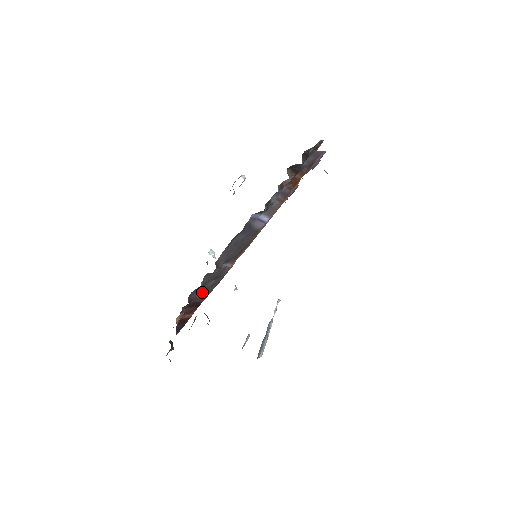
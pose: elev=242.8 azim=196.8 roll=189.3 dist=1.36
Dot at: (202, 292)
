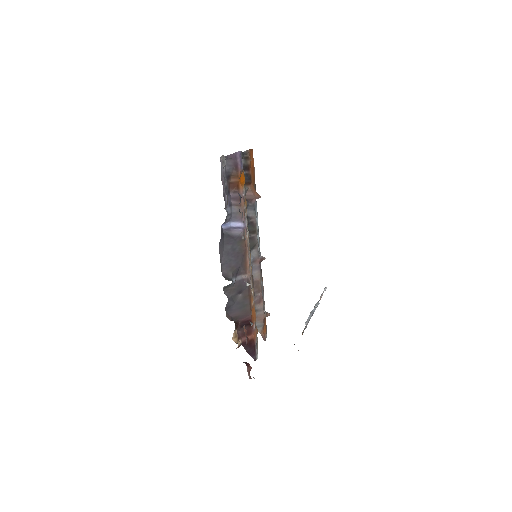
Dot at: (239, 308)
